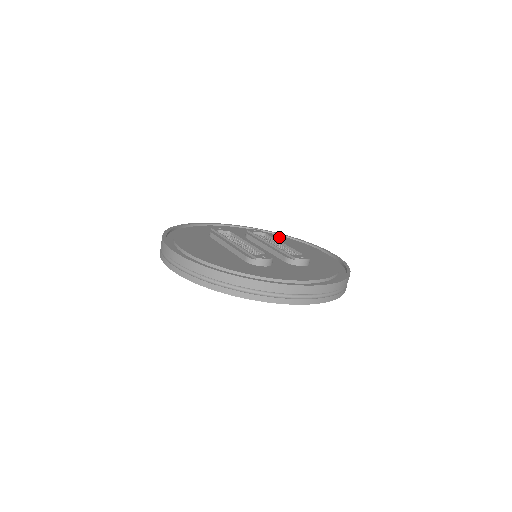
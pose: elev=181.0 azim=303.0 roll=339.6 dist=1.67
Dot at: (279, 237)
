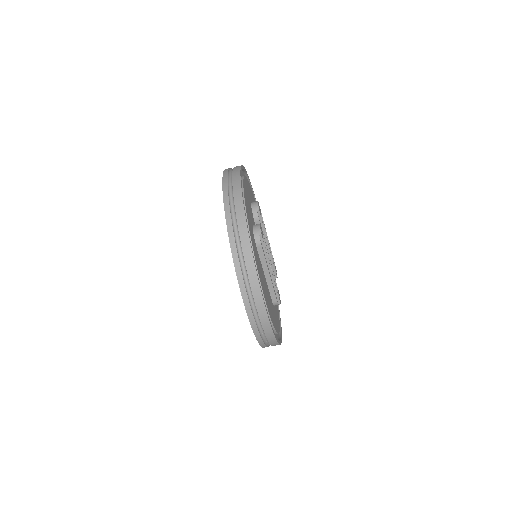
Dot at: occluded
